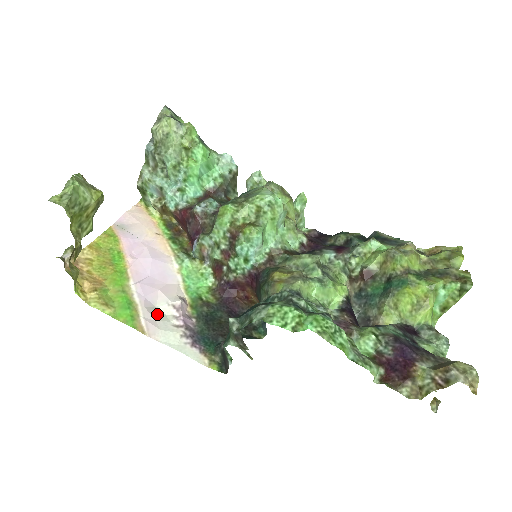
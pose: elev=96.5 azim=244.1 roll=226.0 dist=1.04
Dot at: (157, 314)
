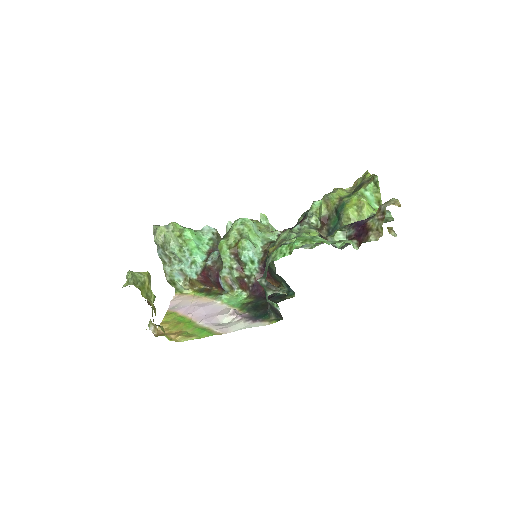
Dot at: (223, 325)
